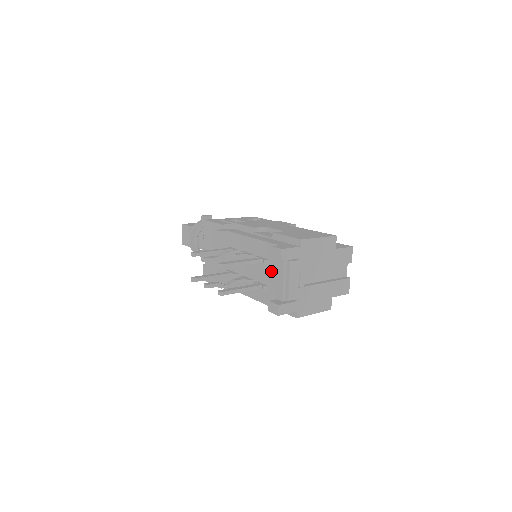
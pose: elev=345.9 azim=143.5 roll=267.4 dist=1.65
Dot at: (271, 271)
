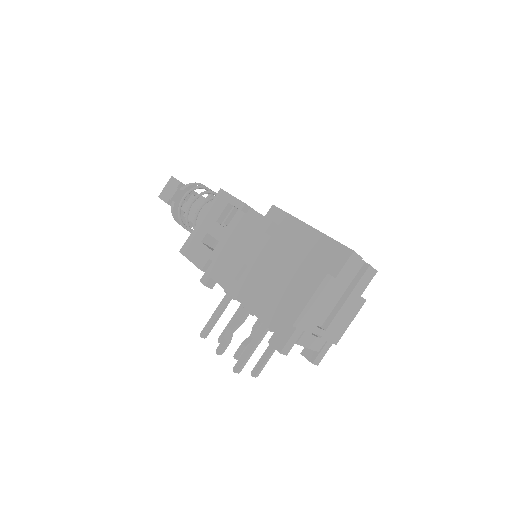
Dot at: occluded
